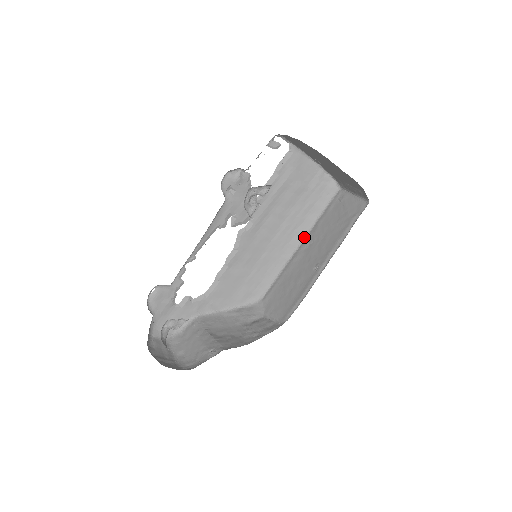
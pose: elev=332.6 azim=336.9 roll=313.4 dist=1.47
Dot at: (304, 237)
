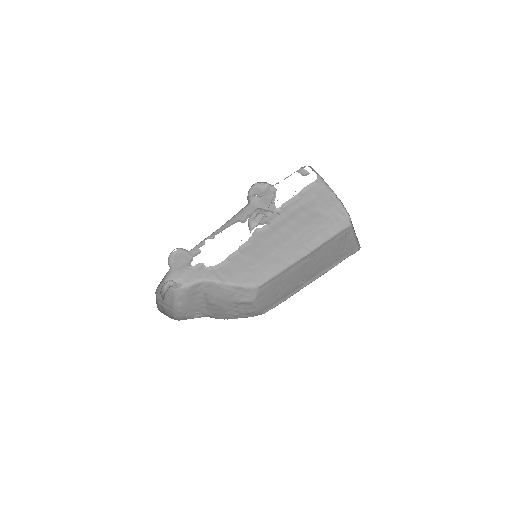
Dot at: (308, 252)
